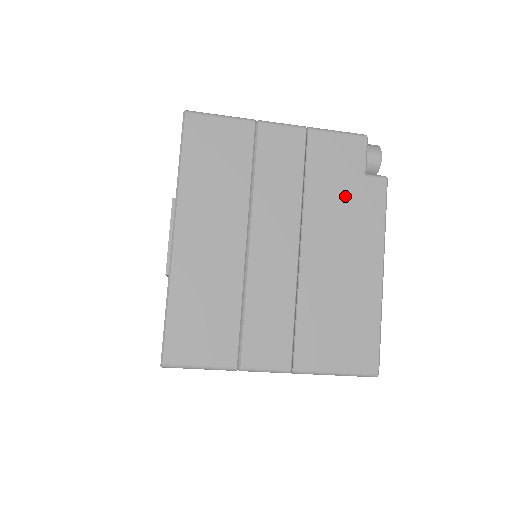
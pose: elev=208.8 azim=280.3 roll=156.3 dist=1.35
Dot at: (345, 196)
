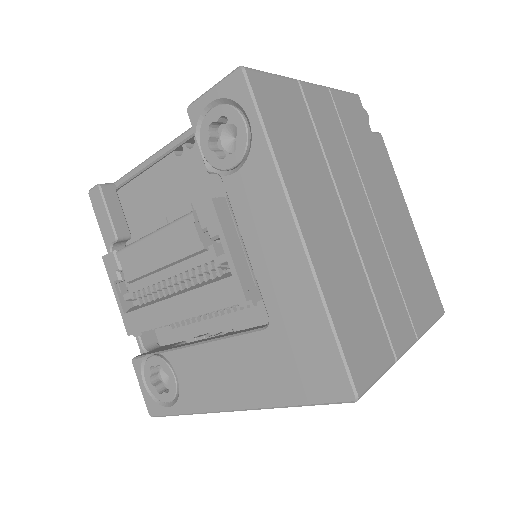
Dot at: (372, 155)
